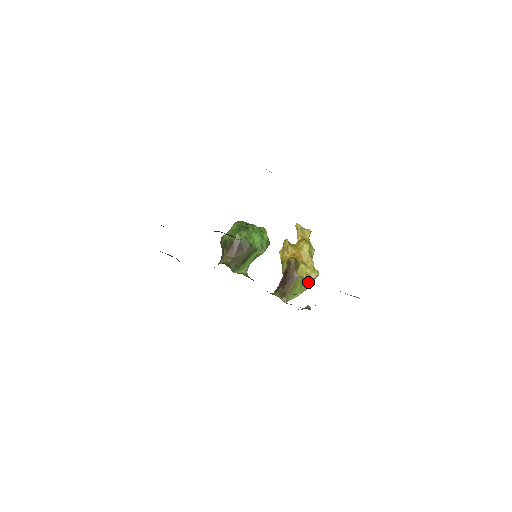
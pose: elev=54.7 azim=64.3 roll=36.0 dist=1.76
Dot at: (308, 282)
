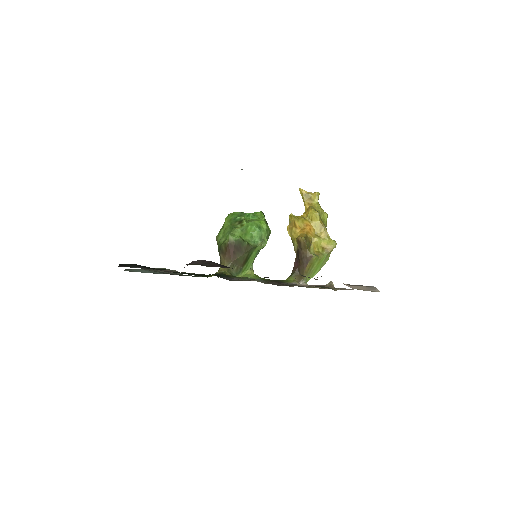
Dot at: (325, 256)
